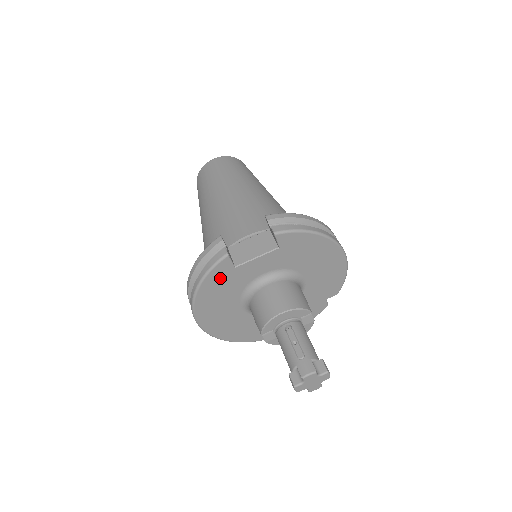
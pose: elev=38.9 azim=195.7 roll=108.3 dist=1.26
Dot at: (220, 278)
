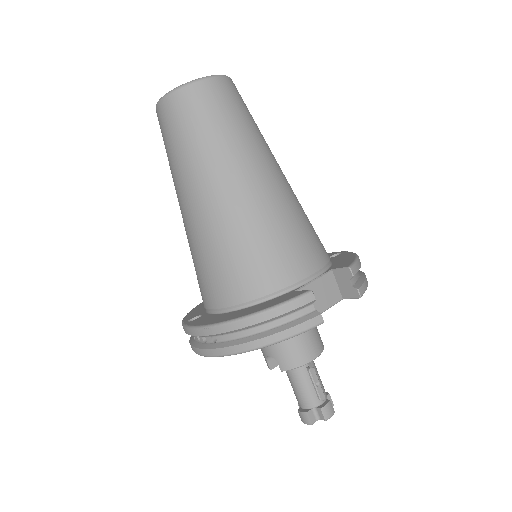
Dot at: occluded
